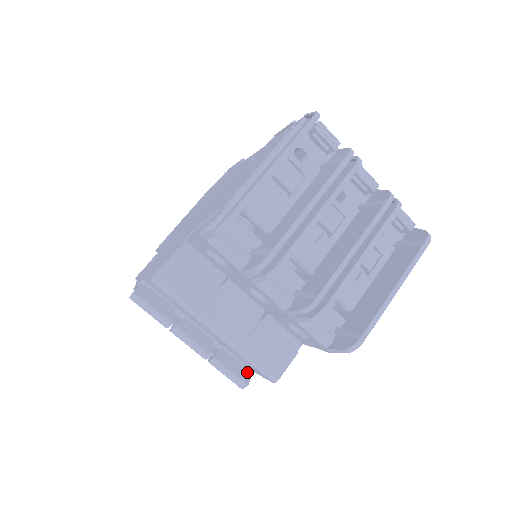
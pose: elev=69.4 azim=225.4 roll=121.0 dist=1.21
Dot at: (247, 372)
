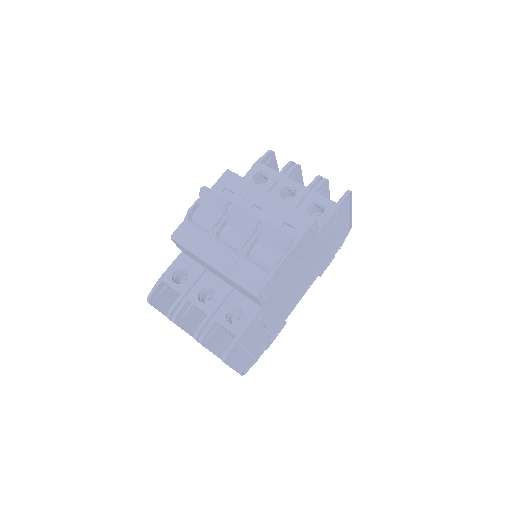
Dot at: occluded
